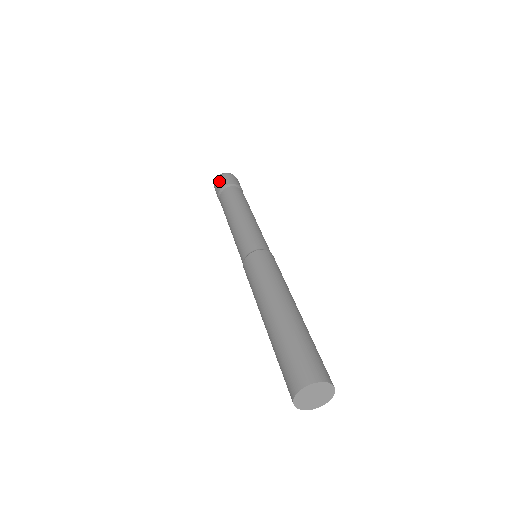
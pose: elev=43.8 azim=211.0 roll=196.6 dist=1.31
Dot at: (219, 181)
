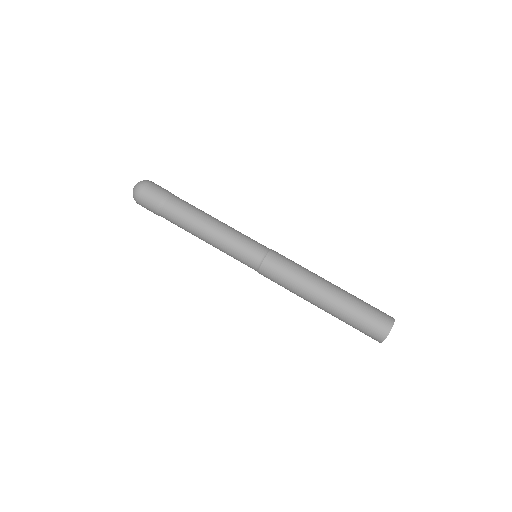
Dot at: (146, 200)
